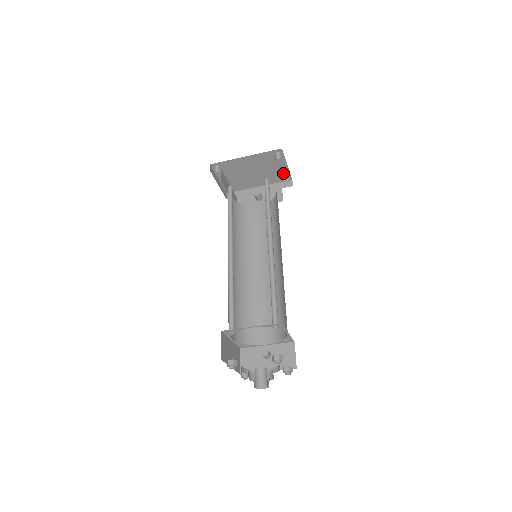
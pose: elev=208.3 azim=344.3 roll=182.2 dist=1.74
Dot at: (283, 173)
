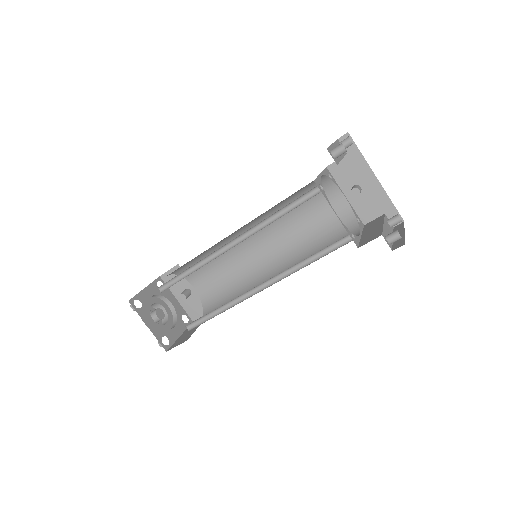
Dot at: occluded
